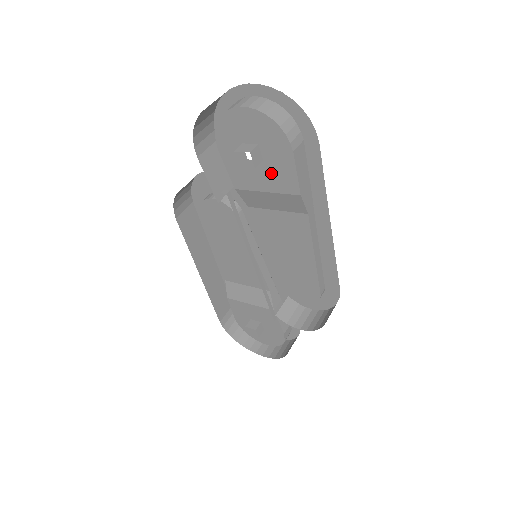
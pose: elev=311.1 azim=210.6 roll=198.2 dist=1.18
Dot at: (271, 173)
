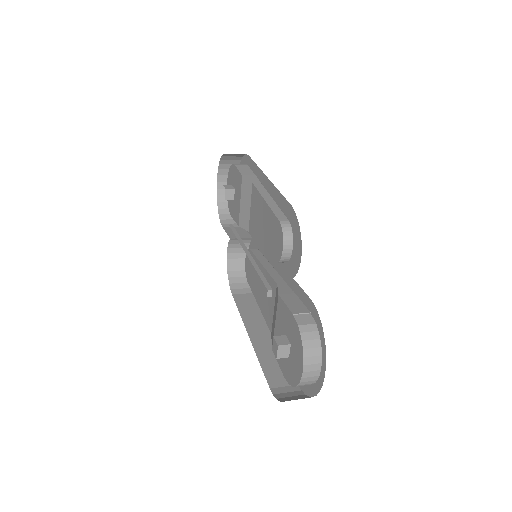
Dot at: (237, 189)
